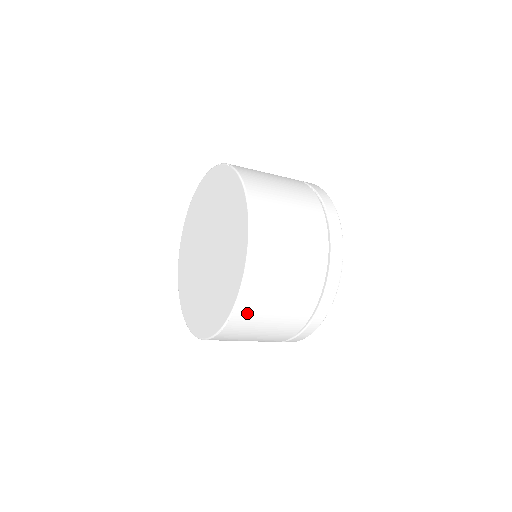
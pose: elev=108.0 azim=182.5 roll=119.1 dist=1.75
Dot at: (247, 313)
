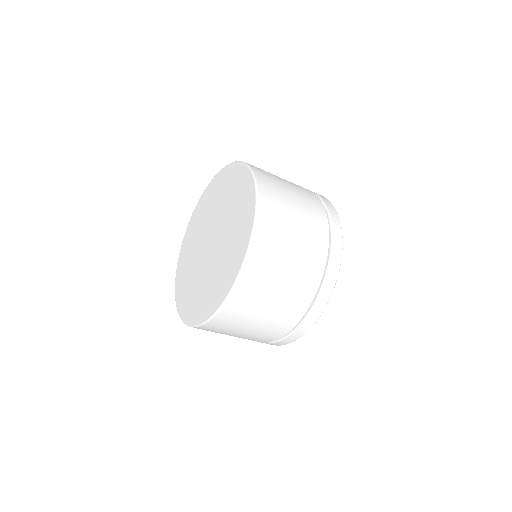
Dot at: (246, 294)
